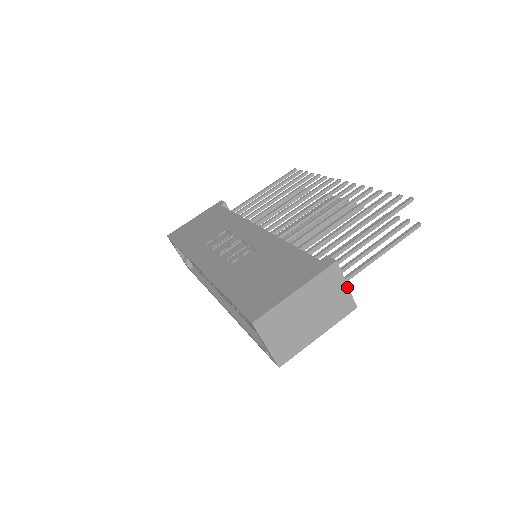
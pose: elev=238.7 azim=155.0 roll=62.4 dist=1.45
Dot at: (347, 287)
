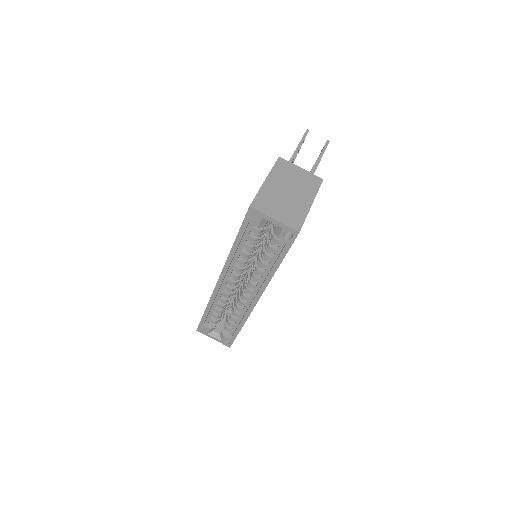
Dot at: (302, 169)
